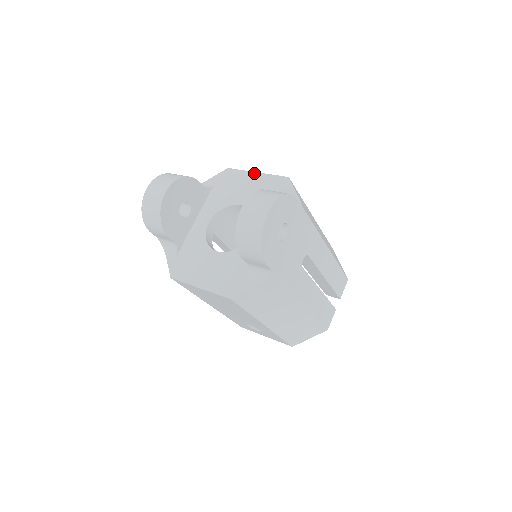
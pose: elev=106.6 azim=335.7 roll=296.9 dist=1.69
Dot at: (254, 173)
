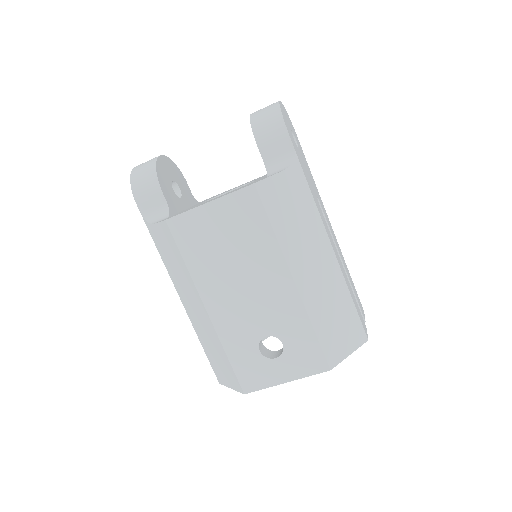
Dot at: occluded
